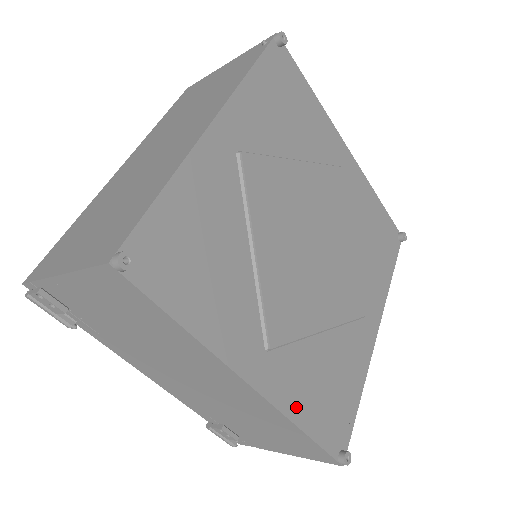
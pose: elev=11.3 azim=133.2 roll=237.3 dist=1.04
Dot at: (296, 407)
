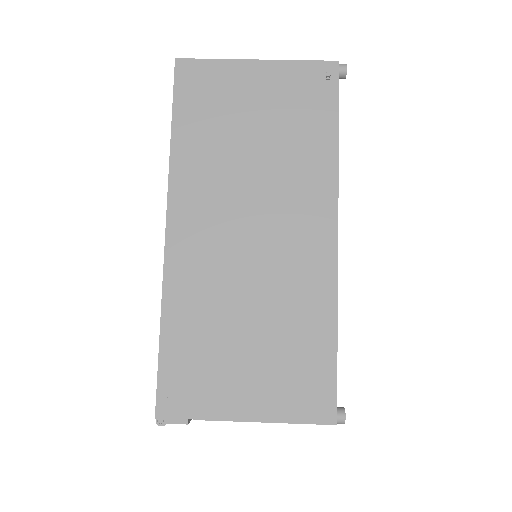
Dot at: occluded
